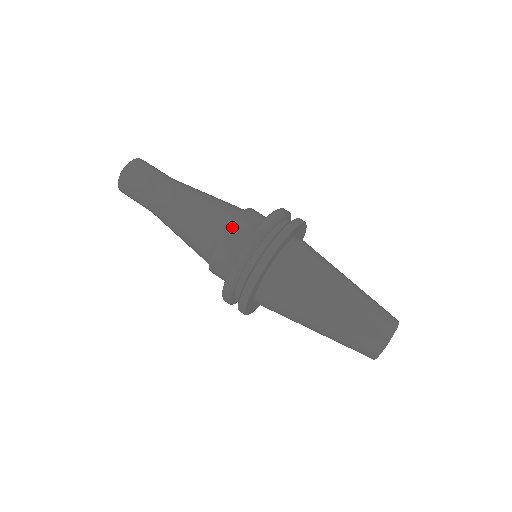
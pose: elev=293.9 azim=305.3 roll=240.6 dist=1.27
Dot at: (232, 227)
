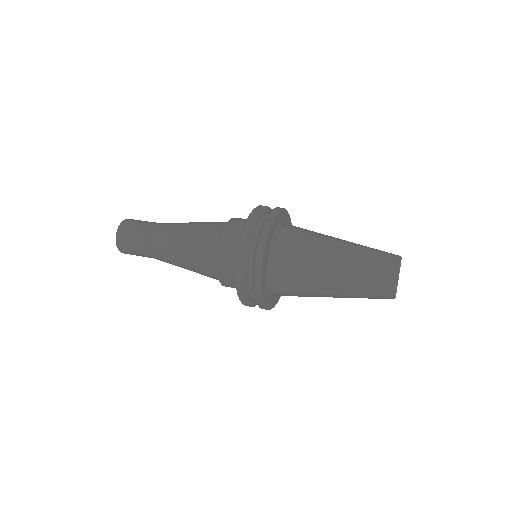
Dot at: (224, 237)
